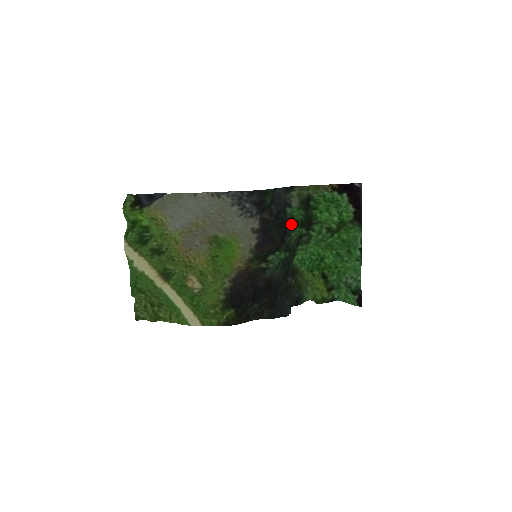
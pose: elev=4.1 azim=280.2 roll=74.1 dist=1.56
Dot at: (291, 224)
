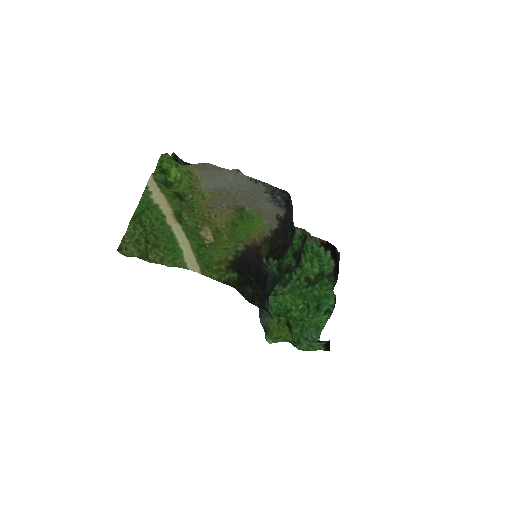
Dot at: occluded
